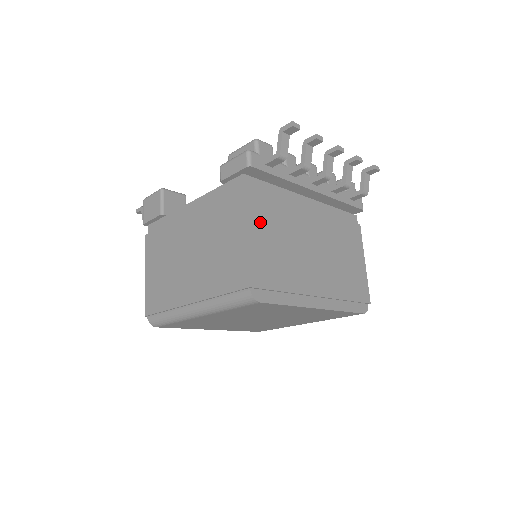
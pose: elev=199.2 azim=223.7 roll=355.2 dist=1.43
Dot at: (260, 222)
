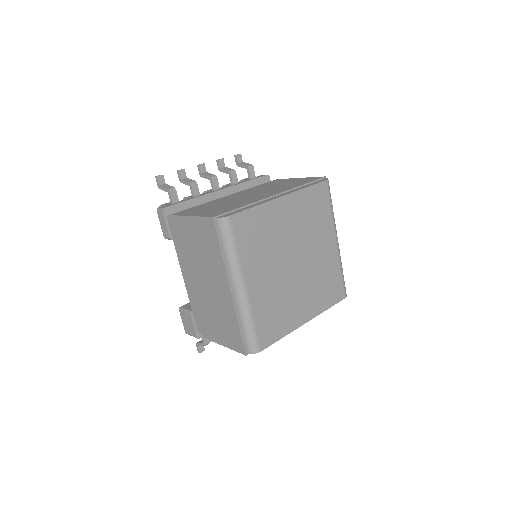
Dot at: (195, 212)
